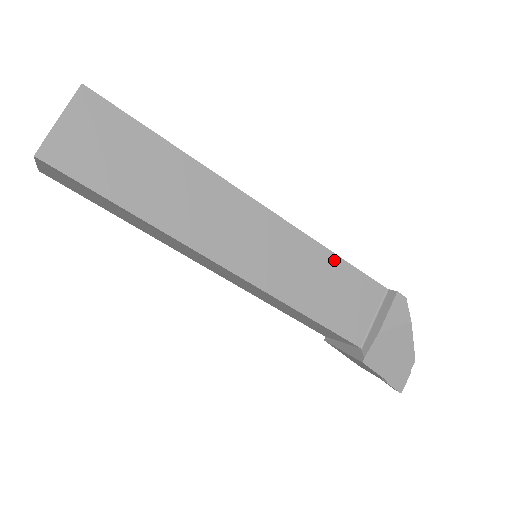
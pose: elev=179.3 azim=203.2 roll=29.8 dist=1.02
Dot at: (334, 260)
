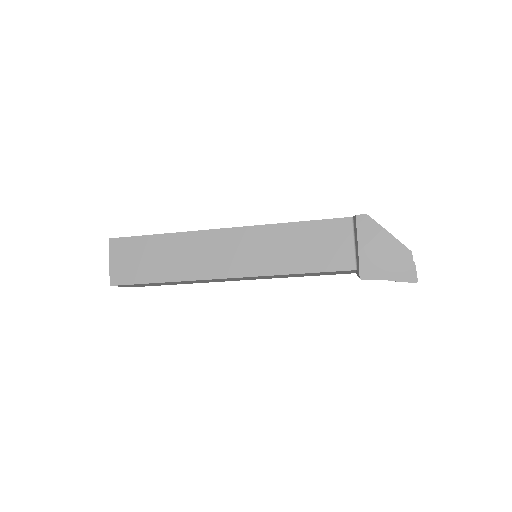
Dot at: (296, 226)
